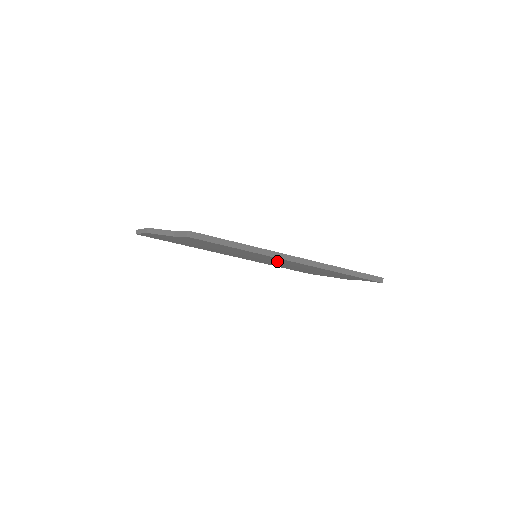
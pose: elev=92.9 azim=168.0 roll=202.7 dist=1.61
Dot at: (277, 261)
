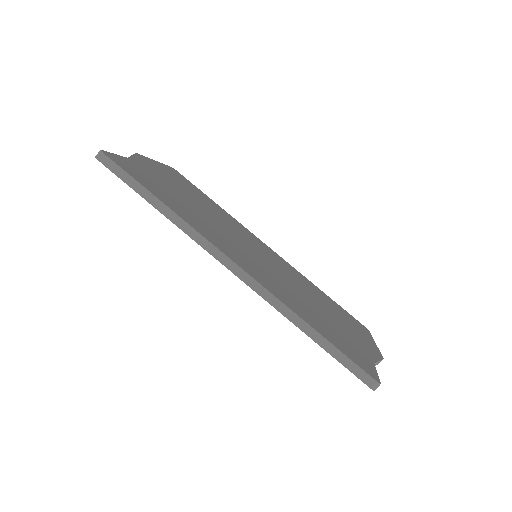
Dot at: occluded
